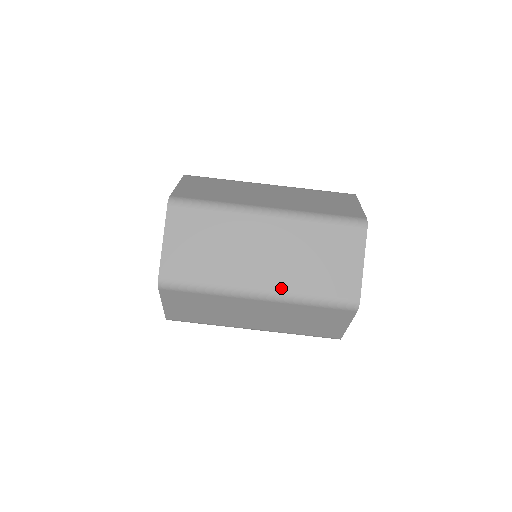
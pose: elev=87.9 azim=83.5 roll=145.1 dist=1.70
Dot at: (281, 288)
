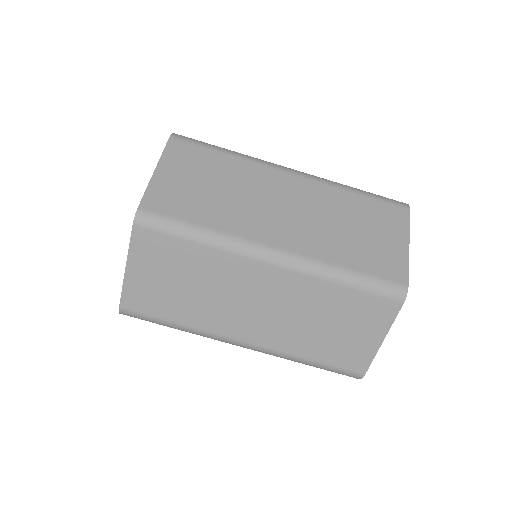
Dot at: (272, 345)
